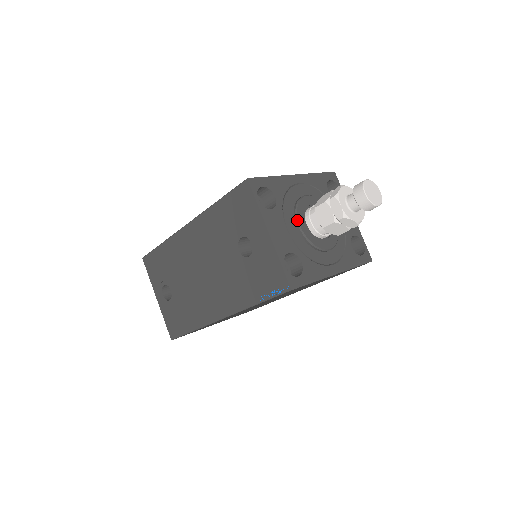
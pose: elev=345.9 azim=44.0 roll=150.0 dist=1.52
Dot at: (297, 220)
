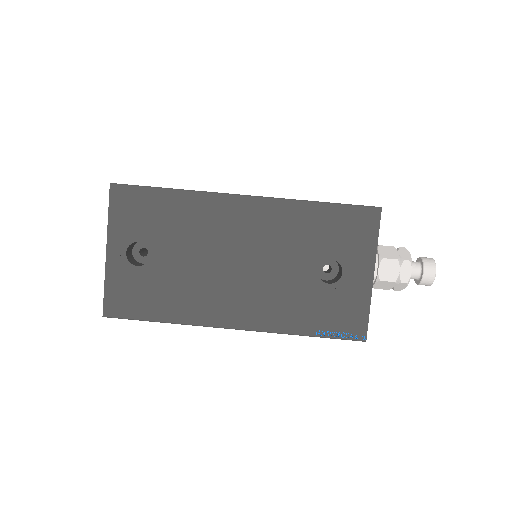
Dot at: occluded
